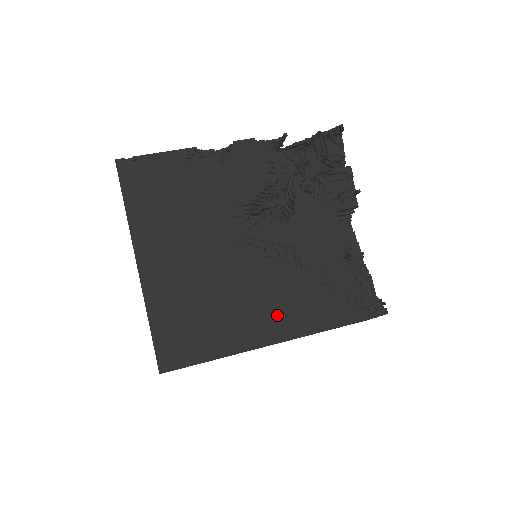
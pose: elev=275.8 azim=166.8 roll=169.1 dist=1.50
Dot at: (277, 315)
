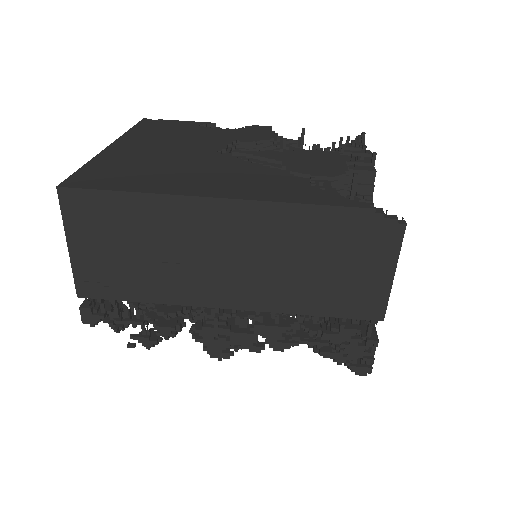
Dot at: (236, 185)
